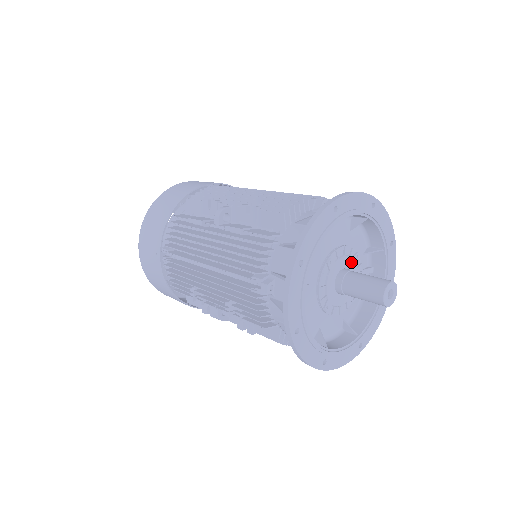
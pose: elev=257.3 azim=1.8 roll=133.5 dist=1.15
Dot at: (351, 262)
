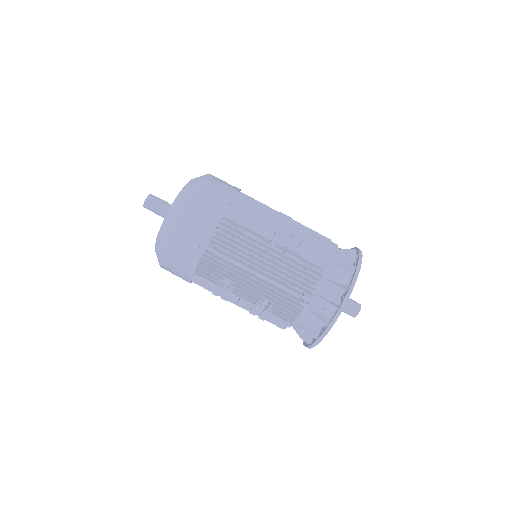
Dot at: occluded
